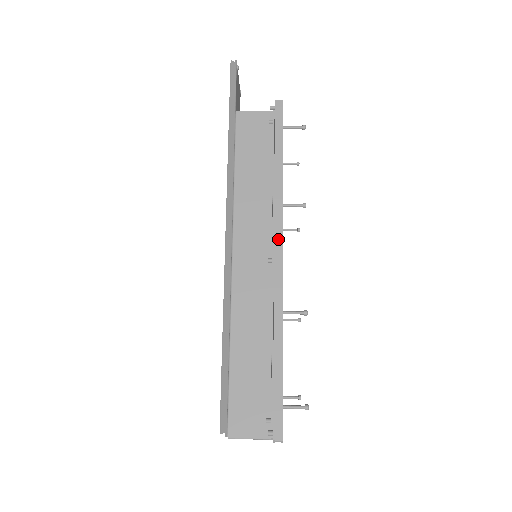
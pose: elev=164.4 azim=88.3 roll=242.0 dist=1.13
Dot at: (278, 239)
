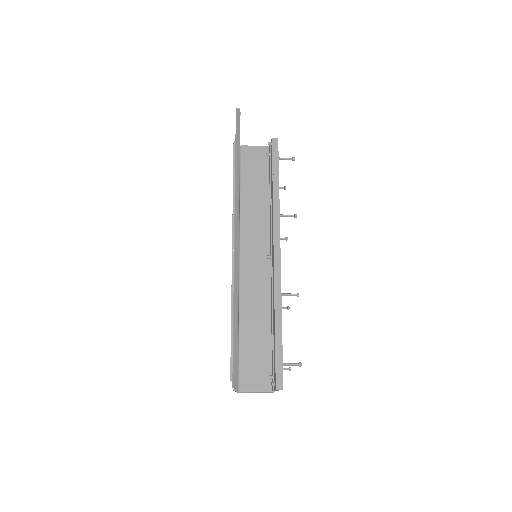
Dot at: (276, 240)
